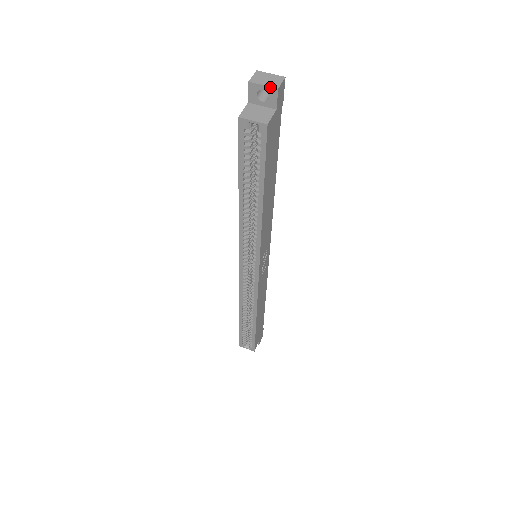
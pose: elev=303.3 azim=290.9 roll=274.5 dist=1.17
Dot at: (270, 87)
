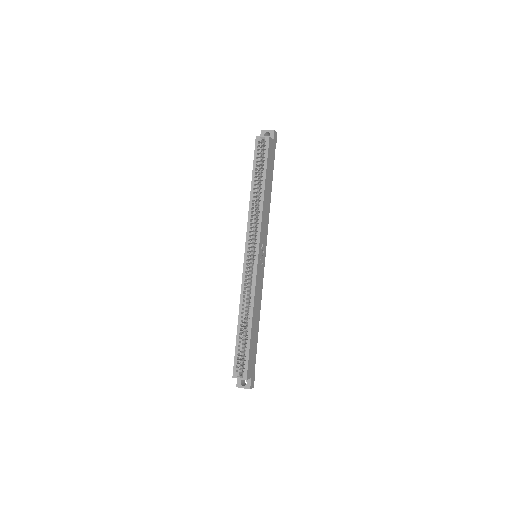
Dot at: (271, 130)
